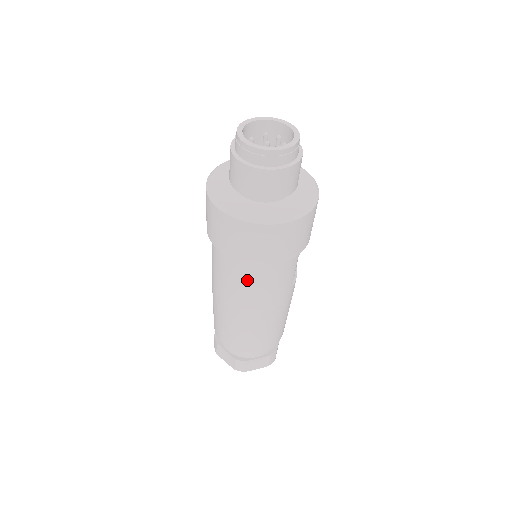
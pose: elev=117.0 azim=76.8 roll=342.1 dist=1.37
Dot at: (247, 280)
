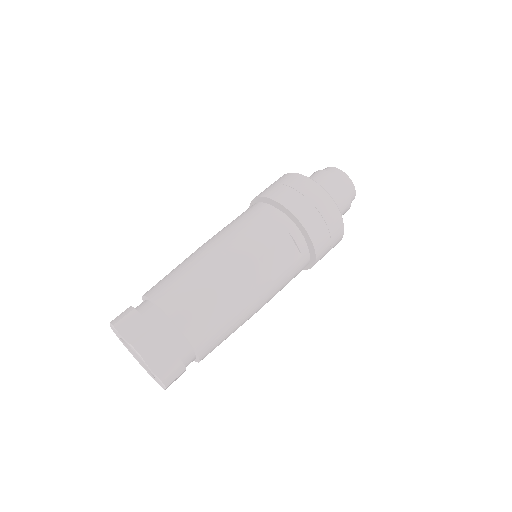
Dot at: (244, 215)
